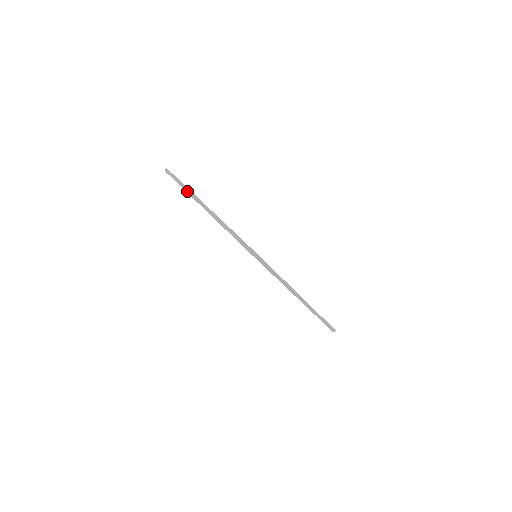
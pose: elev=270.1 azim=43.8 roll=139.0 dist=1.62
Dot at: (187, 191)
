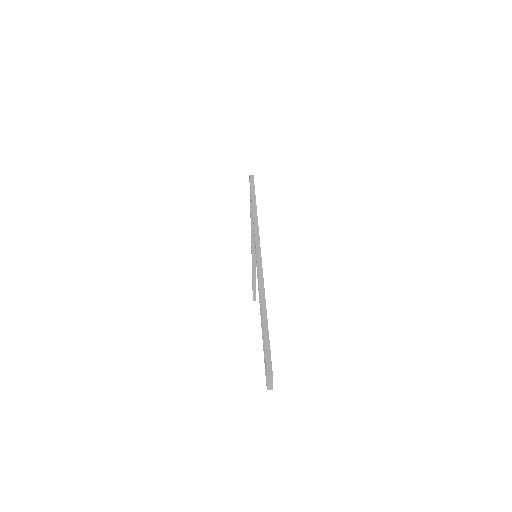
Dot at: occluded
